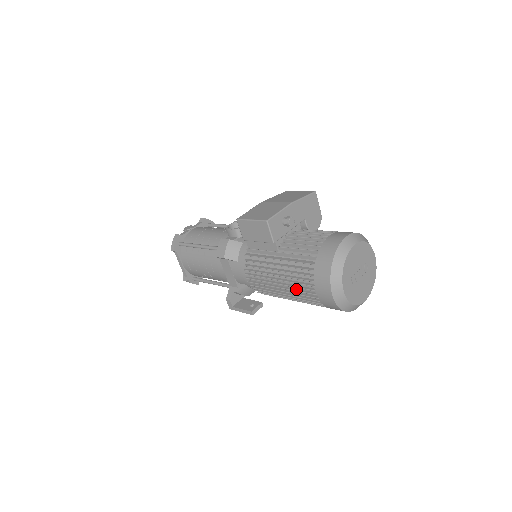
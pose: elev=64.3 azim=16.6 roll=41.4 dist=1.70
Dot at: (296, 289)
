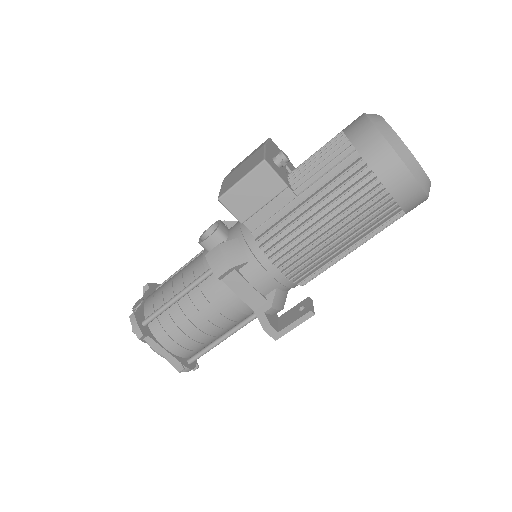
Dot at: (355, 217)
